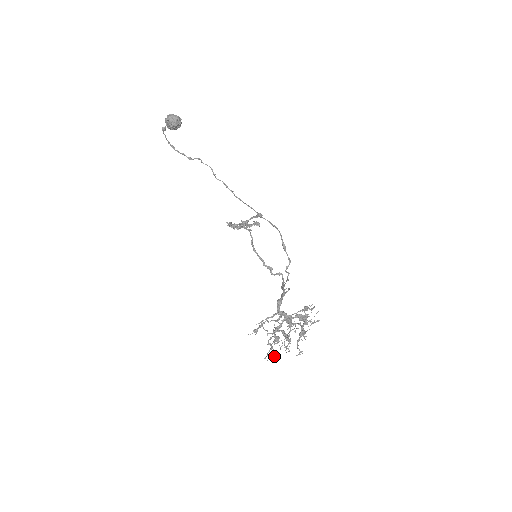
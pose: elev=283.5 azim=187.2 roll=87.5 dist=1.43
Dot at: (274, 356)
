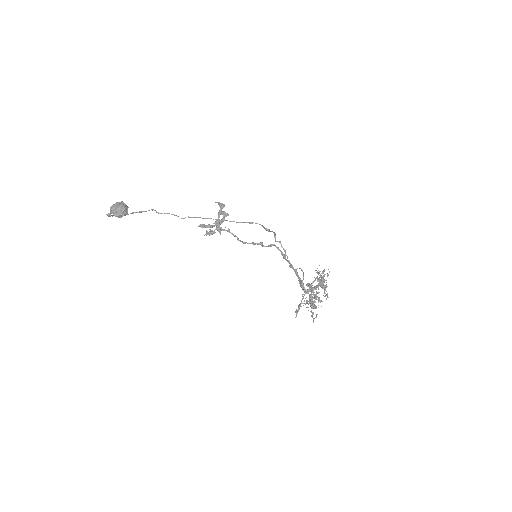
Dot at: (316, 315)
